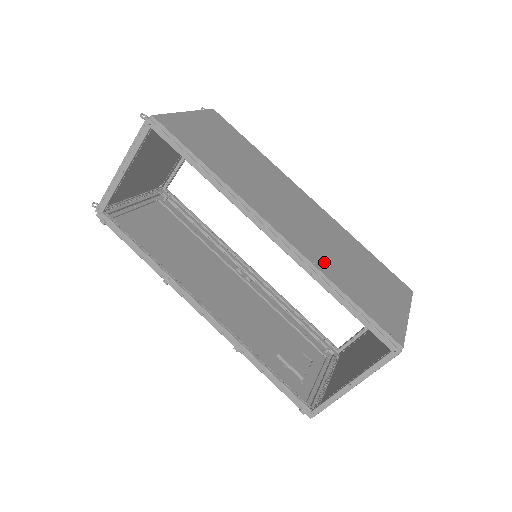
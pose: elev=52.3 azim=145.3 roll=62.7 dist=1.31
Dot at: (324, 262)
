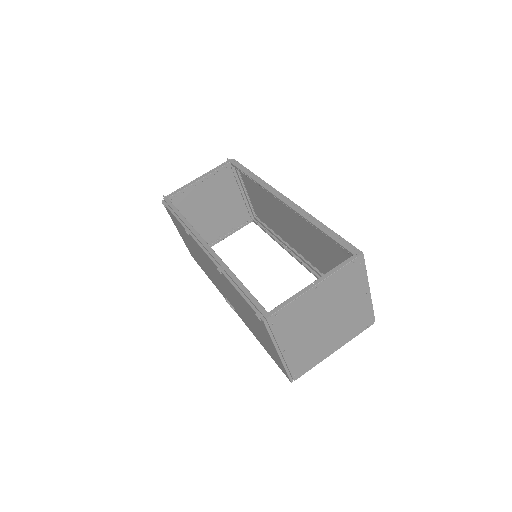
Dot at: occluded
